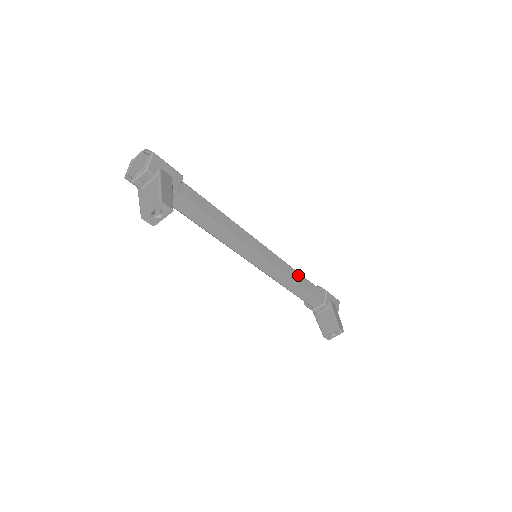
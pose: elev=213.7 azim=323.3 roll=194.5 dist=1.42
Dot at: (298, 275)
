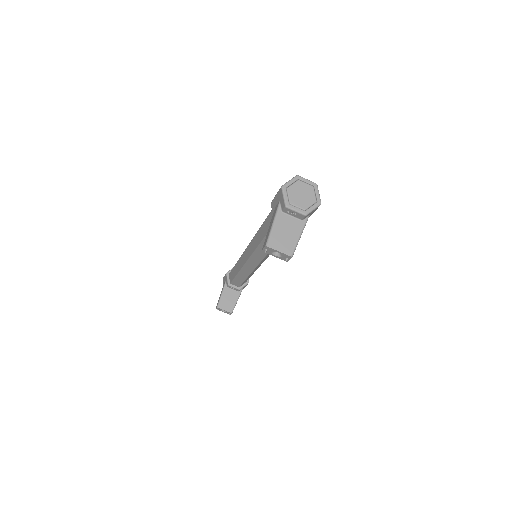
Dot at: occluded
